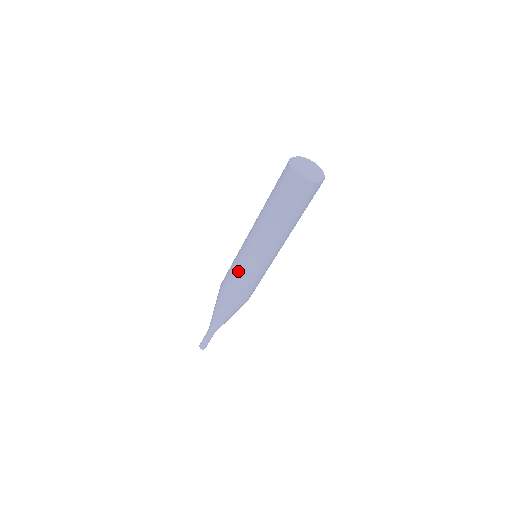
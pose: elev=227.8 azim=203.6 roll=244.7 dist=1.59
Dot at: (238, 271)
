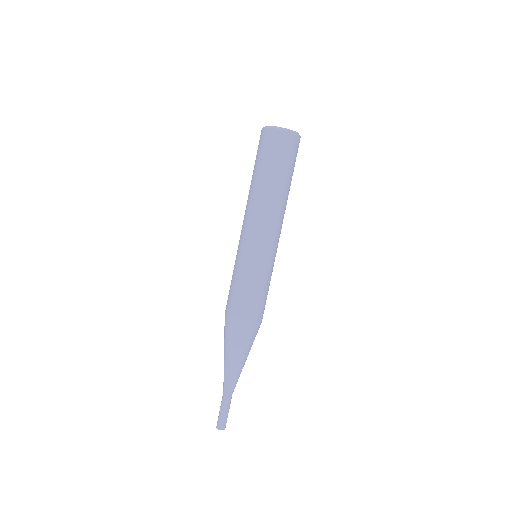
Dot at: (245, 275)
